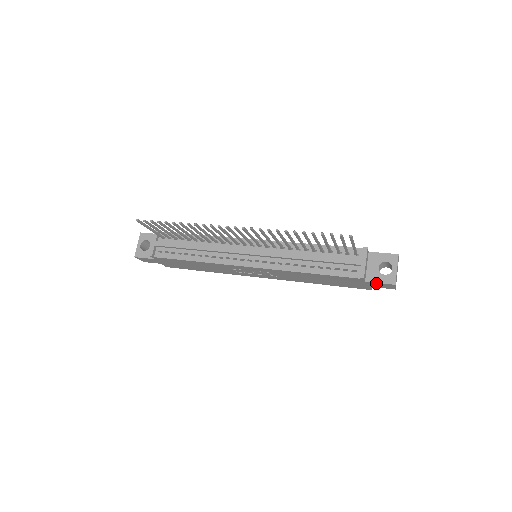
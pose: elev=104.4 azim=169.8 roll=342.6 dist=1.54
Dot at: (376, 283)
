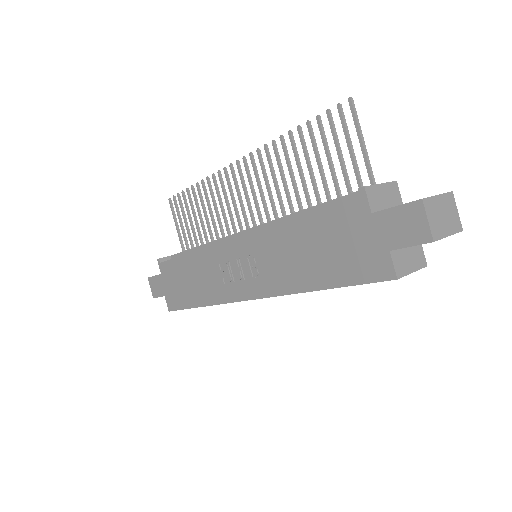
Dot at: (390, 213)
